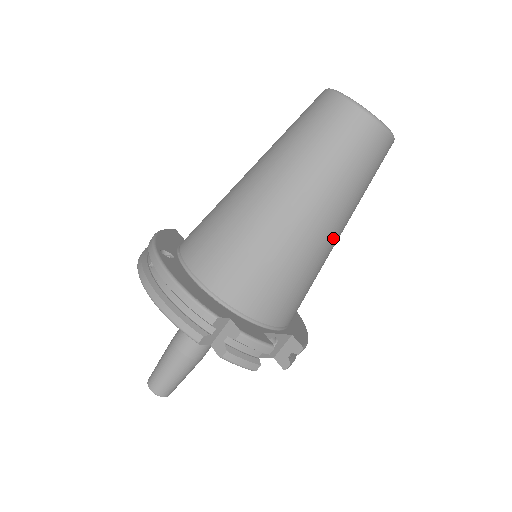
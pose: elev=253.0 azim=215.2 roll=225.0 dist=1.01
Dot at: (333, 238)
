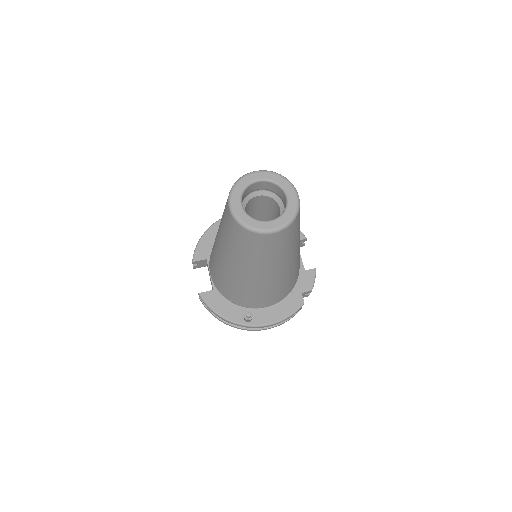
Dot at: occluded
